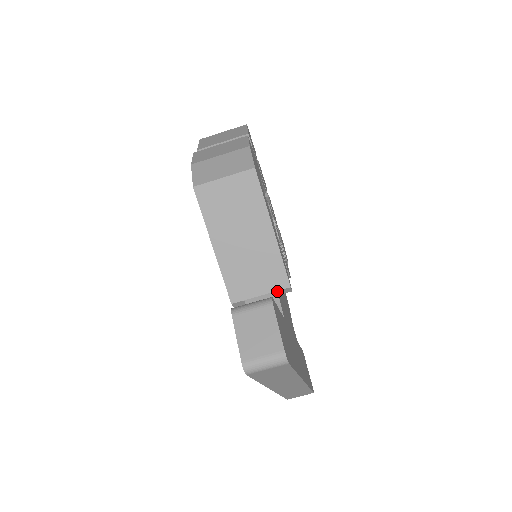
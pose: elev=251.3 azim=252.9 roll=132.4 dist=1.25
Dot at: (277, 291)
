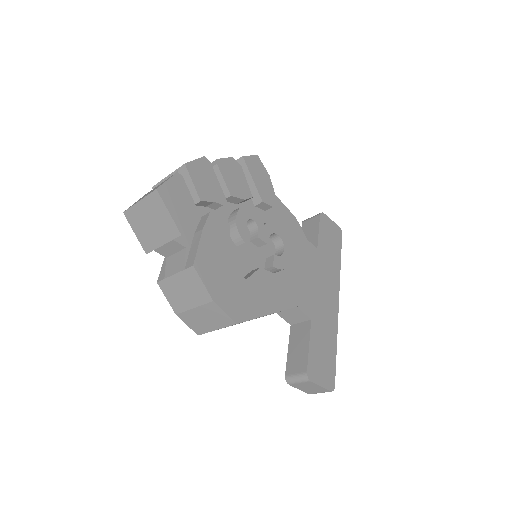
Dot at: (296, 307)
